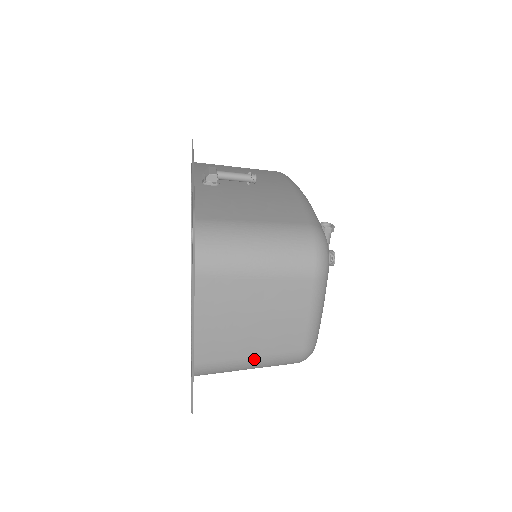
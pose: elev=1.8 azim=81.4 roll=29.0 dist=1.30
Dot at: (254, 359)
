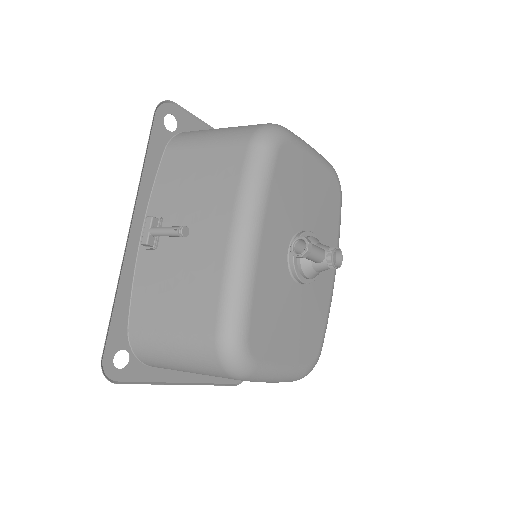
Dot at: occluded
